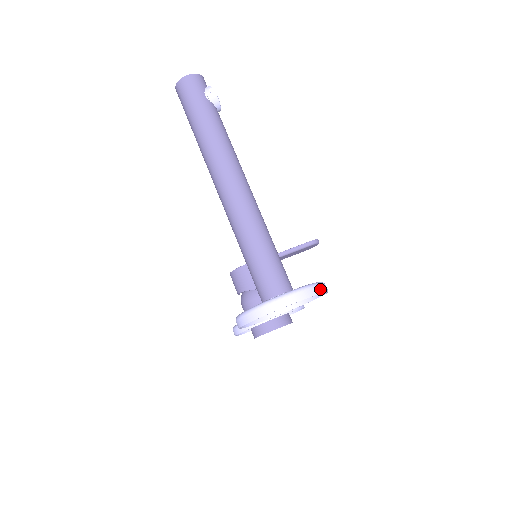
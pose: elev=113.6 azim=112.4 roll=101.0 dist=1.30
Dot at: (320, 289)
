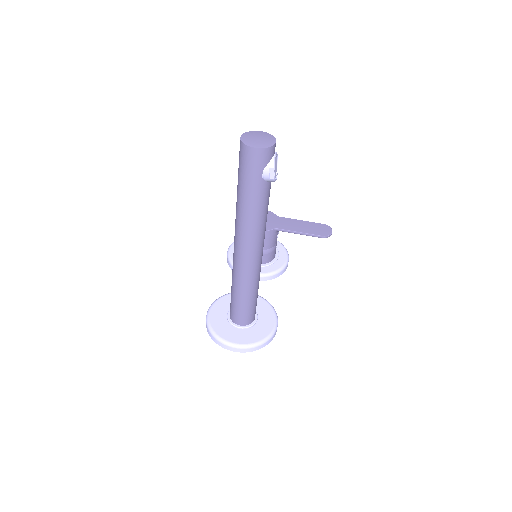
Dot at: (263, 346)
